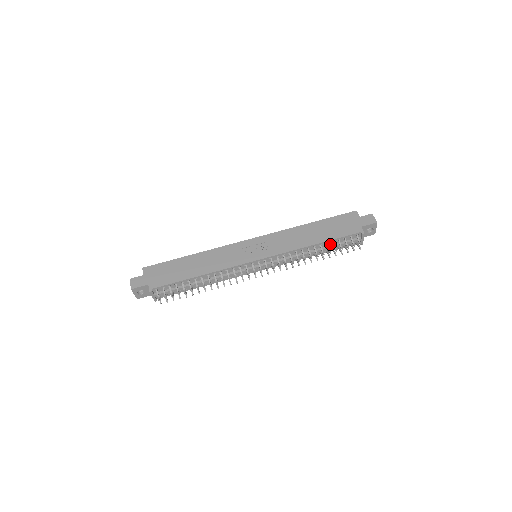
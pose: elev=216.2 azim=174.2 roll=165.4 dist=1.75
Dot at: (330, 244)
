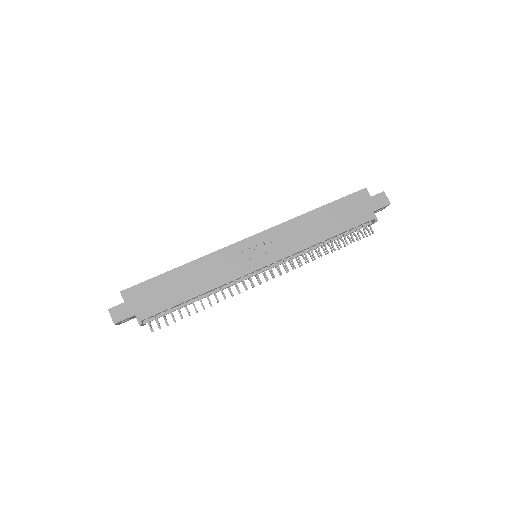
Dot at: (339, 234)
